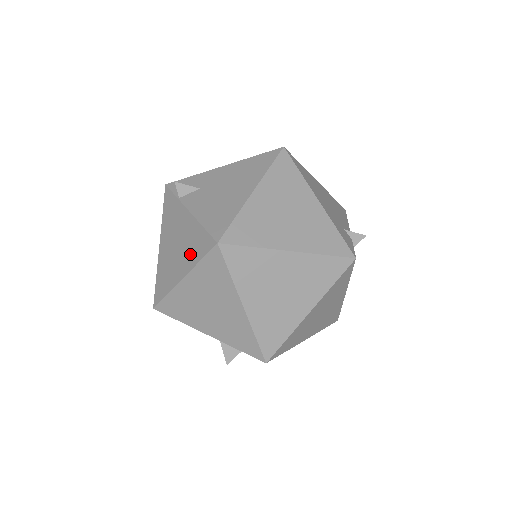
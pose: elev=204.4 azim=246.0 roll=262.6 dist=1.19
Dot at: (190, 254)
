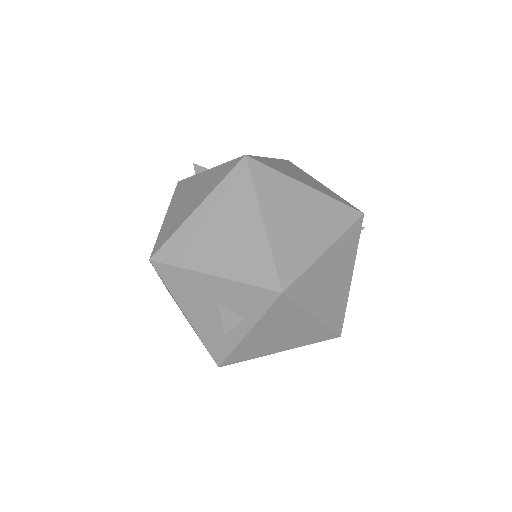
Dot at: (209, 186)
